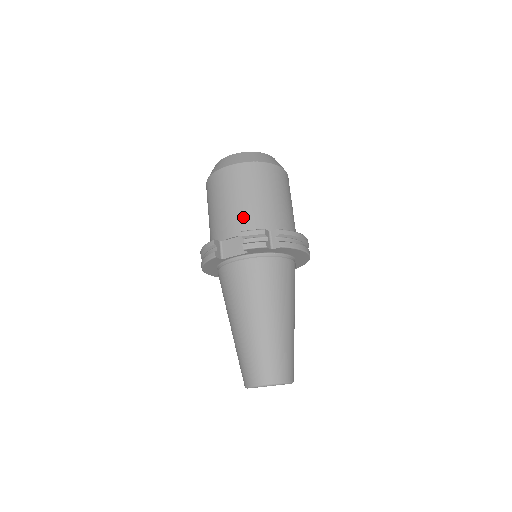
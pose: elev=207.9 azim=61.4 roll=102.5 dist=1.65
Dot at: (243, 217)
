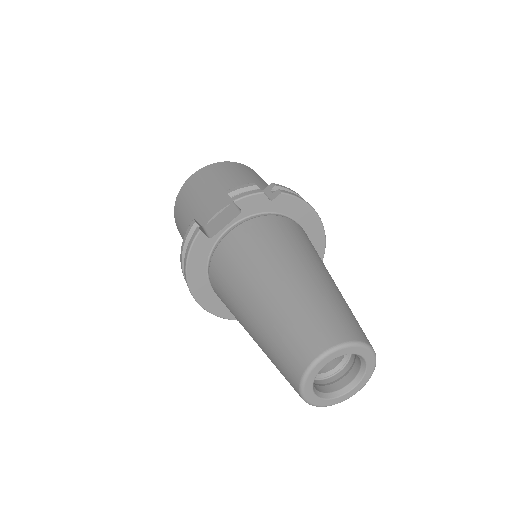
Dot at: (225, 193)
